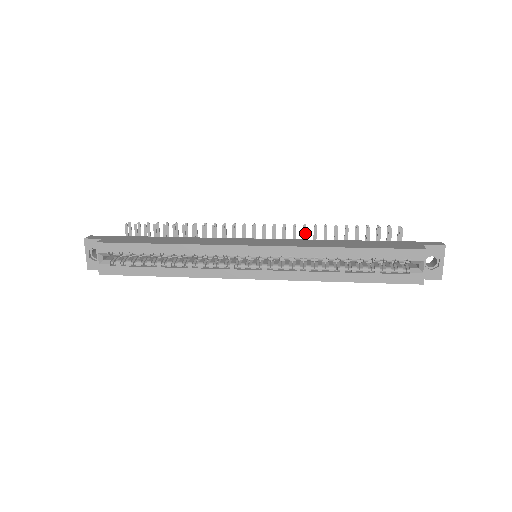
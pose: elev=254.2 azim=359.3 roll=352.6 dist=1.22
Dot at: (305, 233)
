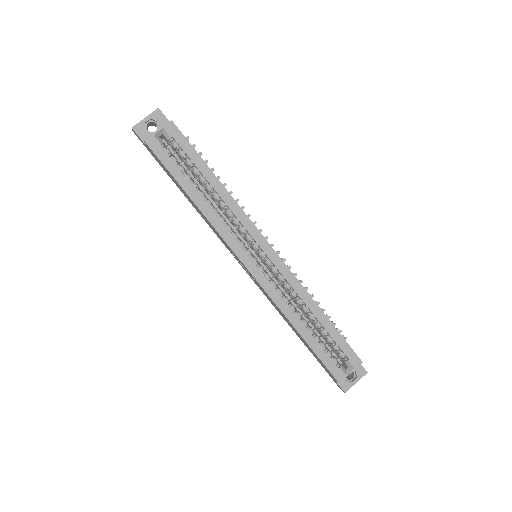
Dot at: occluded
